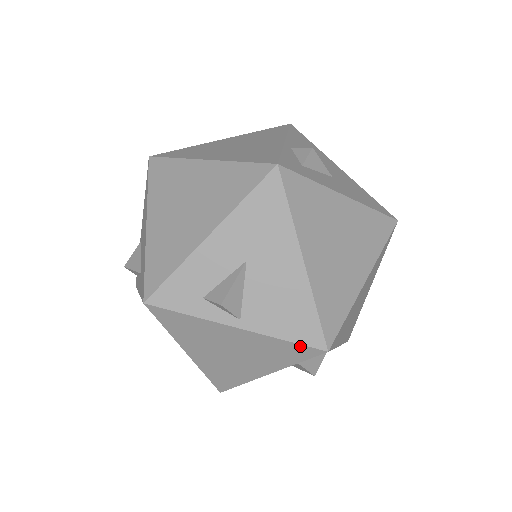
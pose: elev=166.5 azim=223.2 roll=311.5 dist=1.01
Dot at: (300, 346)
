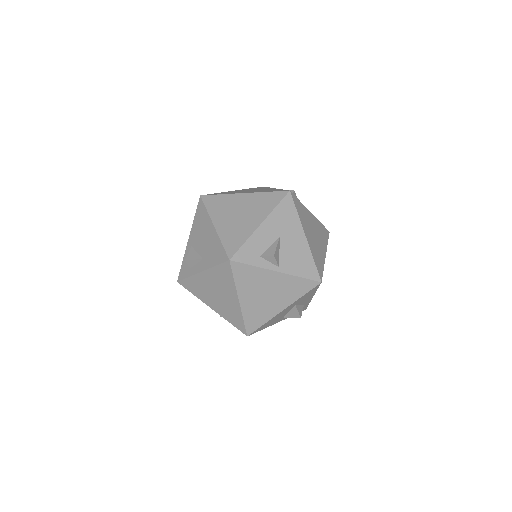
Dot at: (308, 281)
